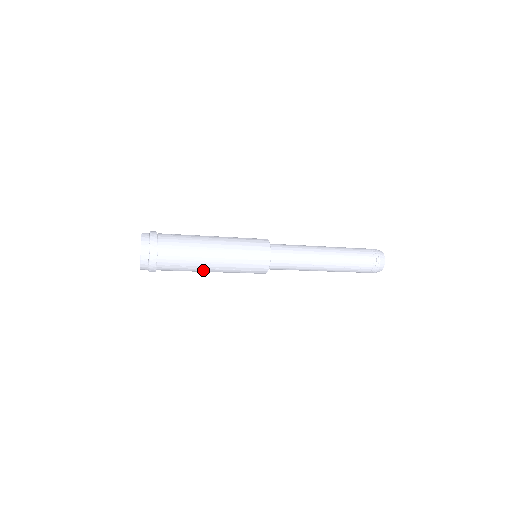
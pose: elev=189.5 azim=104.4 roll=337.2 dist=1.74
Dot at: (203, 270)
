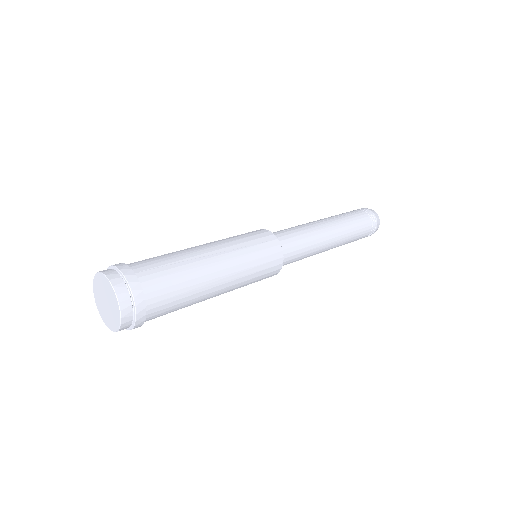
Dot at: occluded
